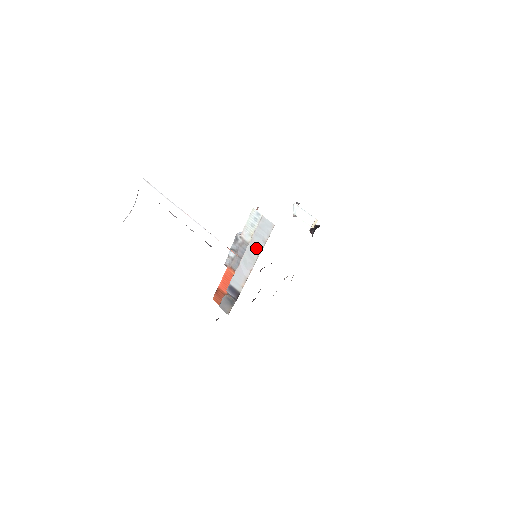
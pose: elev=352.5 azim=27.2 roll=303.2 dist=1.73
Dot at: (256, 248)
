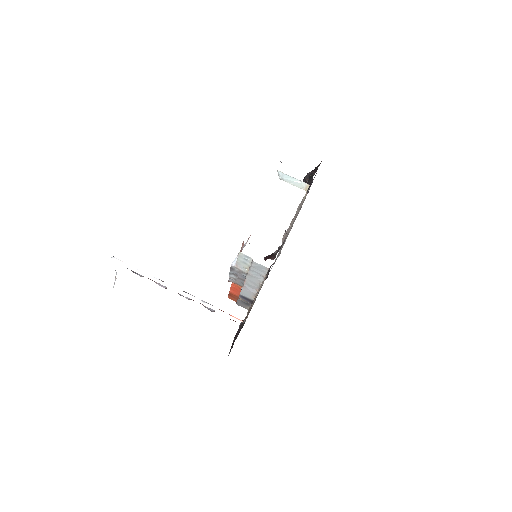
Dot at: (256, 279)
